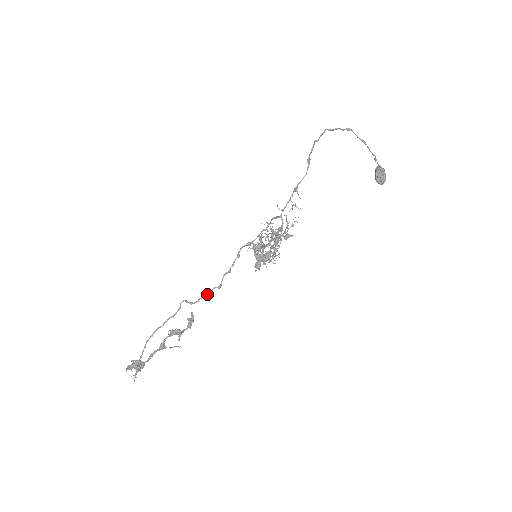
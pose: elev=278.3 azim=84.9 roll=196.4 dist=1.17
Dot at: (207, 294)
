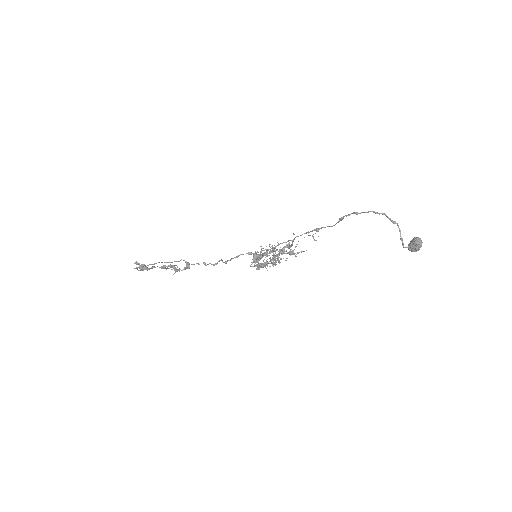
Dot at: (204, 263)
